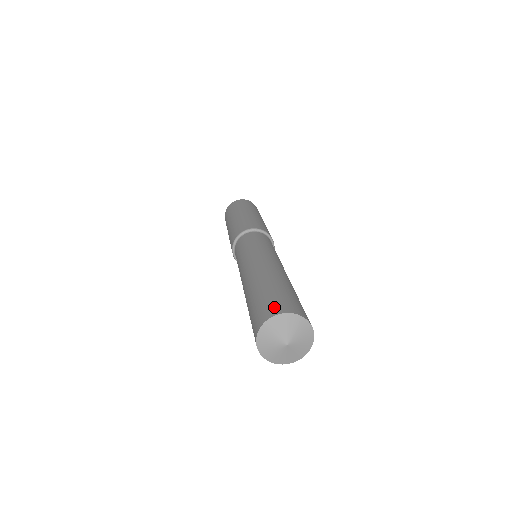
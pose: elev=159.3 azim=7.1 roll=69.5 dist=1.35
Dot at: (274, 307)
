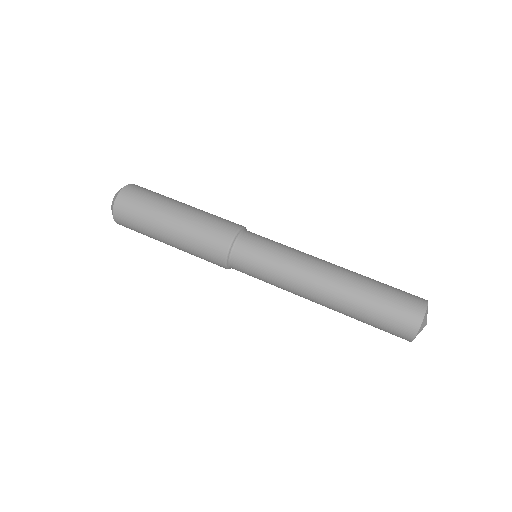
Dot at: (406, 327)
